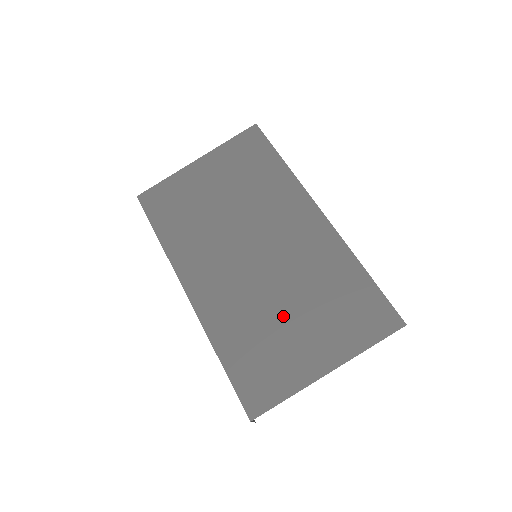
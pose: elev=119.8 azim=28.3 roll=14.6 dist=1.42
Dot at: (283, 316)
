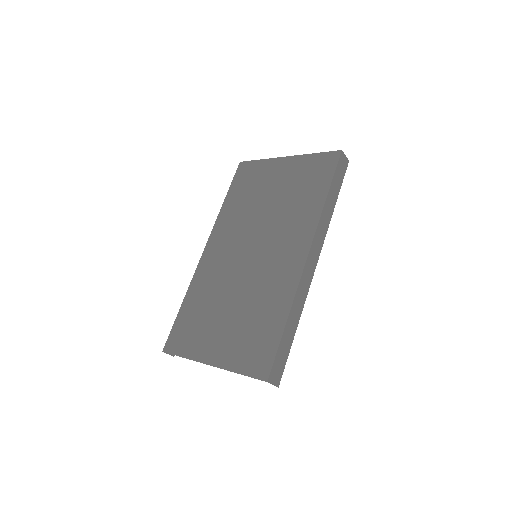
Dot at: (224, 308)
